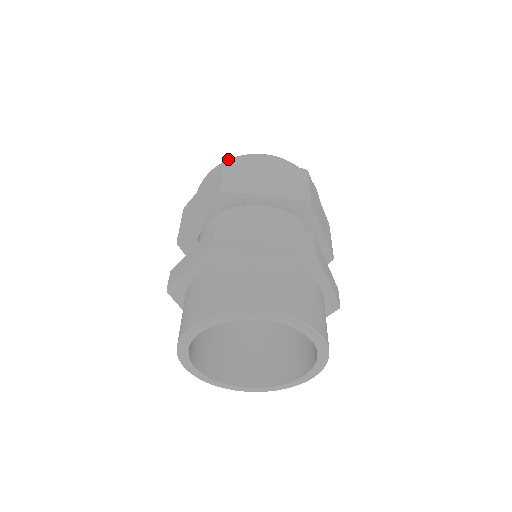
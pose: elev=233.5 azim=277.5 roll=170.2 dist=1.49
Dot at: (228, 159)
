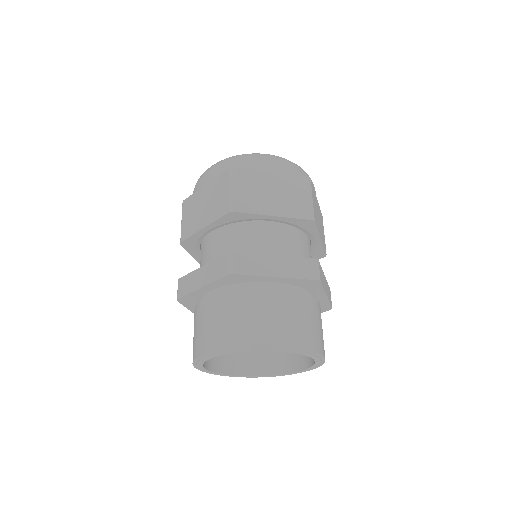
Dot at: (233, 167)
